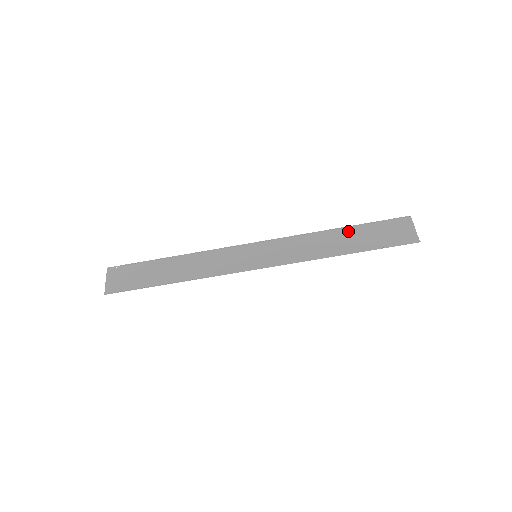
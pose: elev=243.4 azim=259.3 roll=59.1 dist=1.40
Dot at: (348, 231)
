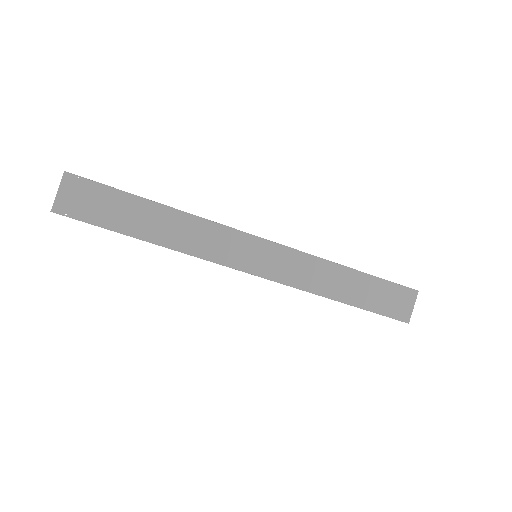
Dot at: (358, 276)
